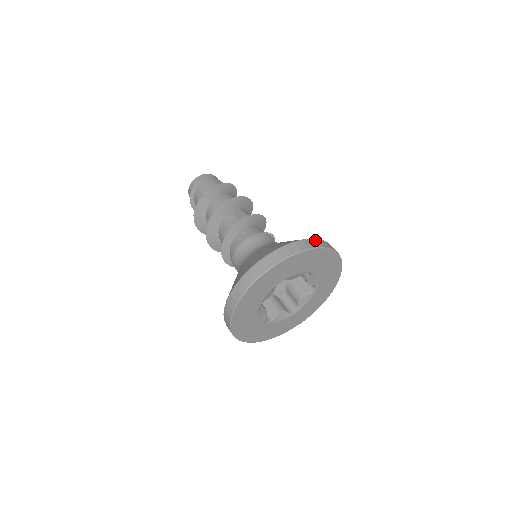
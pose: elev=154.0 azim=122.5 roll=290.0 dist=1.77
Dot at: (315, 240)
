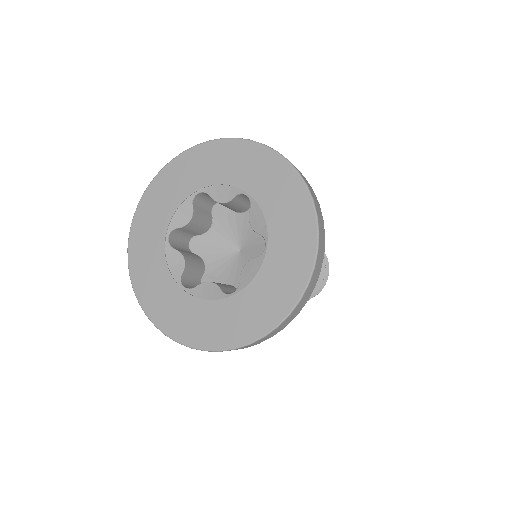
Dot at: occluded
